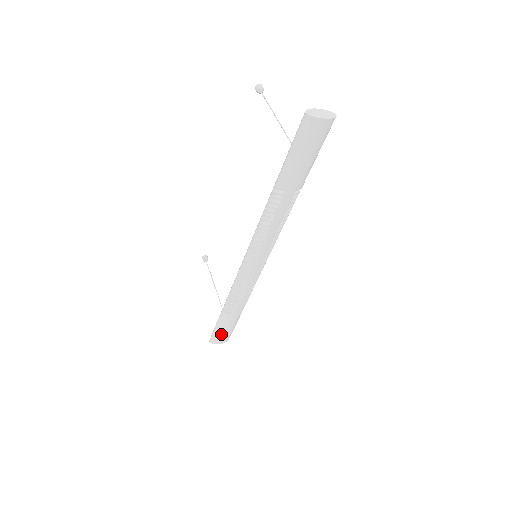
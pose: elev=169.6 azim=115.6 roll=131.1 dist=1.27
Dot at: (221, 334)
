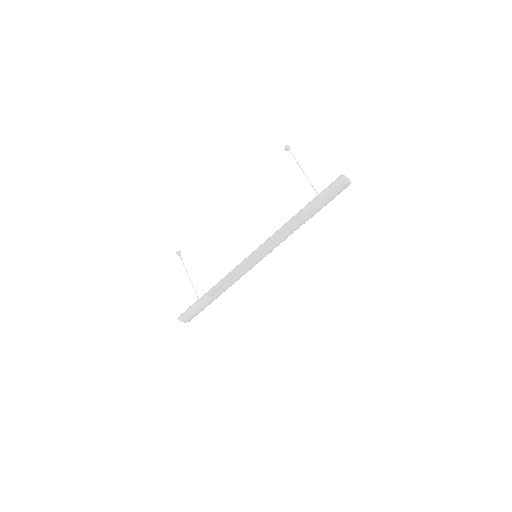
Dot at: (193, 314)
